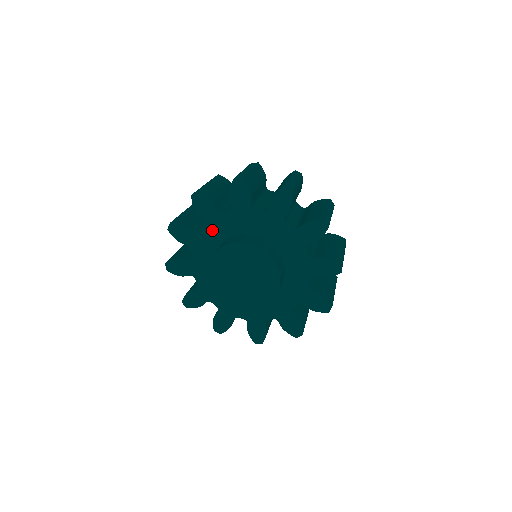
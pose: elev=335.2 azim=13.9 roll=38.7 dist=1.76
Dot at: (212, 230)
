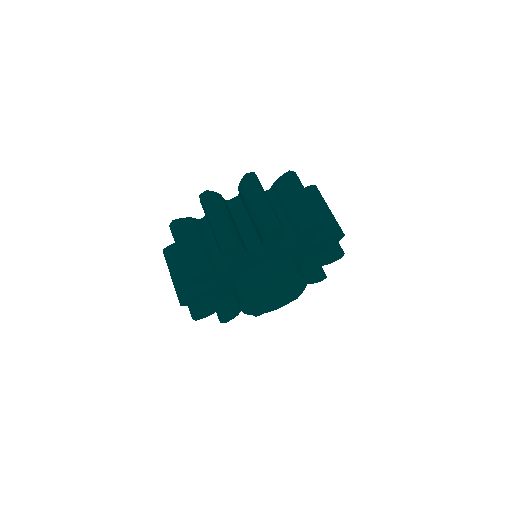
Dot at: (221, 283)
